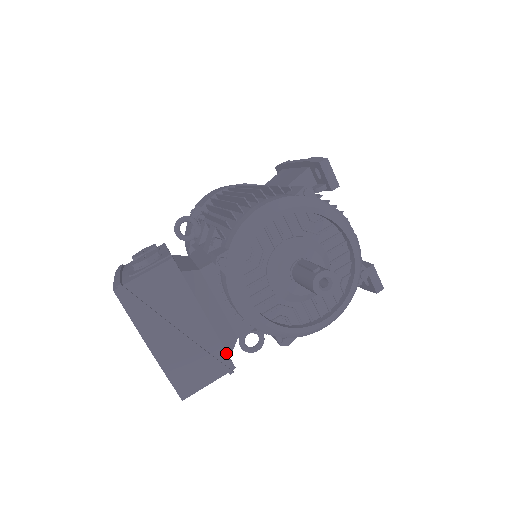
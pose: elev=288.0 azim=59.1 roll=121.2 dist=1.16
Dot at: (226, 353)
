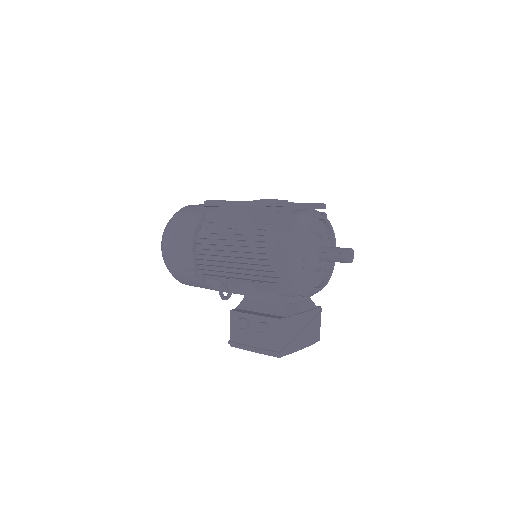
Dot at: (316, 309)
